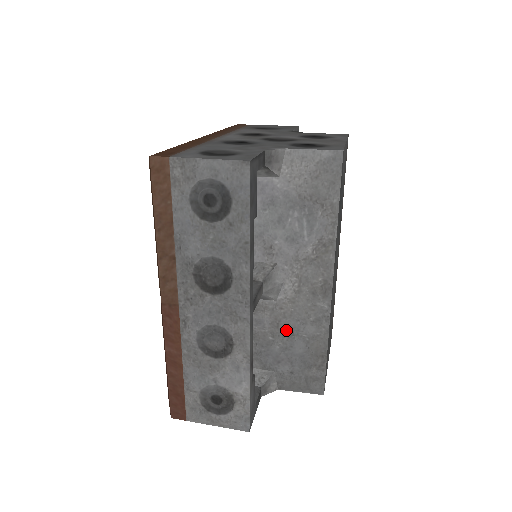
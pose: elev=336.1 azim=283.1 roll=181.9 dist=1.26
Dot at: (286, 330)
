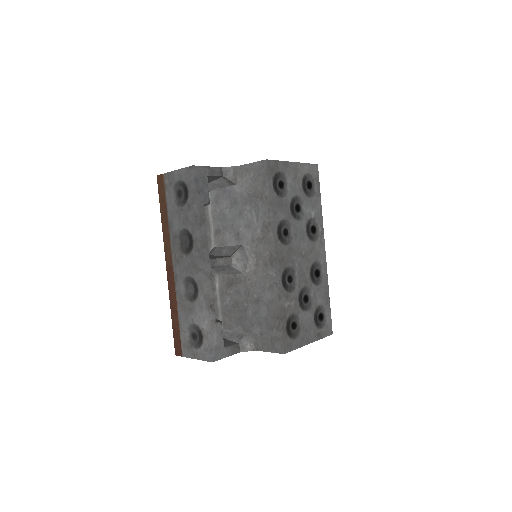
Dot at: (254, 297)
